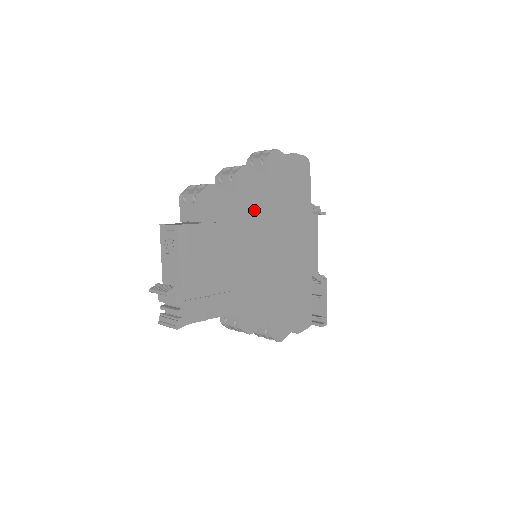
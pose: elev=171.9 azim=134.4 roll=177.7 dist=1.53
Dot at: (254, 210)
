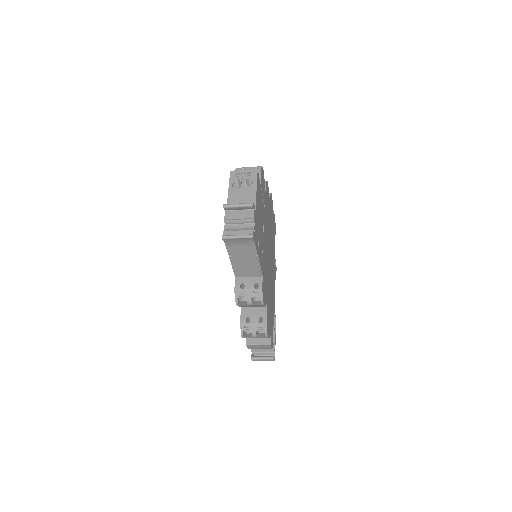
Dot at: occluded
